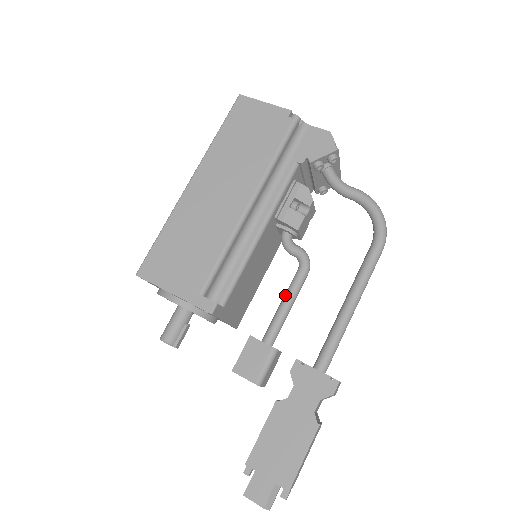
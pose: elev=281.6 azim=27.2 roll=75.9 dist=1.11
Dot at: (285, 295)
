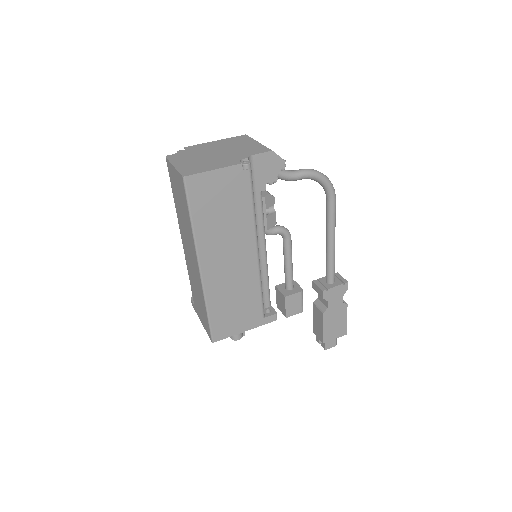
Dot at: (286, 260)
